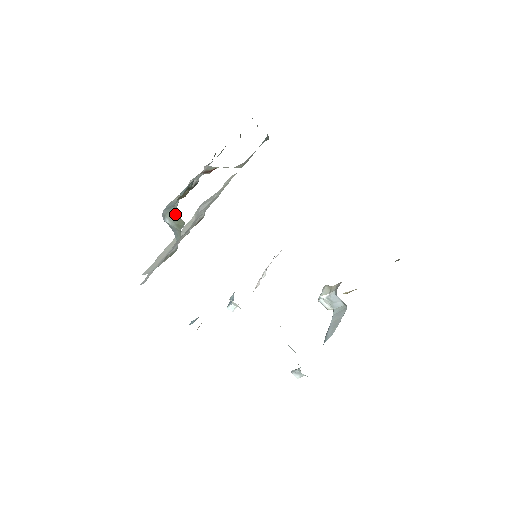
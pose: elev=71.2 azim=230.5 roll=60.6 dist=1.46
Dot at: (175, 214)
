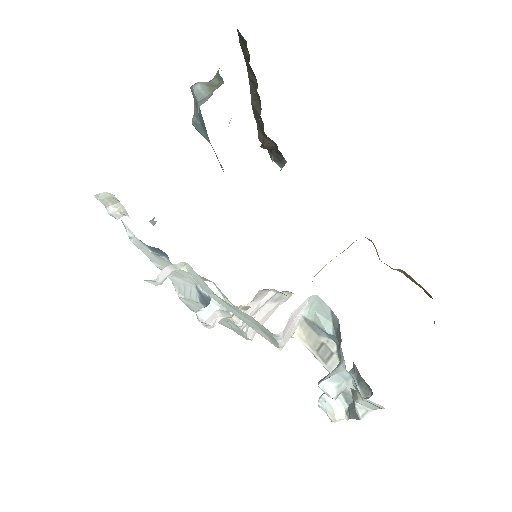
Dot at: (211, 82)
